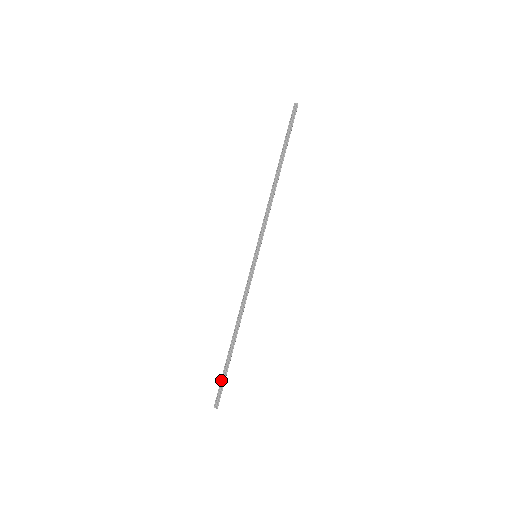
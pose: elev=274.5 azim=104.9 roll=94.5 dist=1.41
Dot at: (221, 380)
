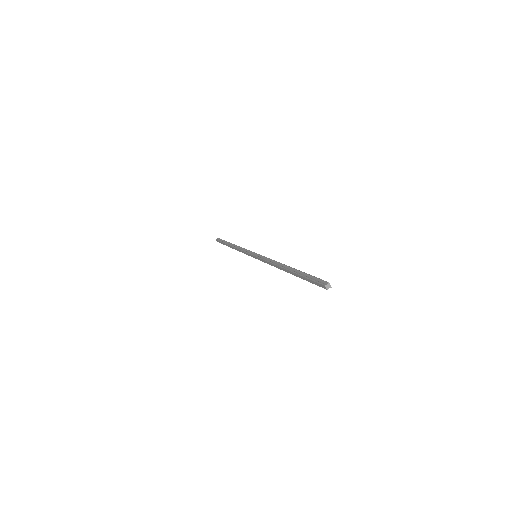
Dot at: (307, 278)
